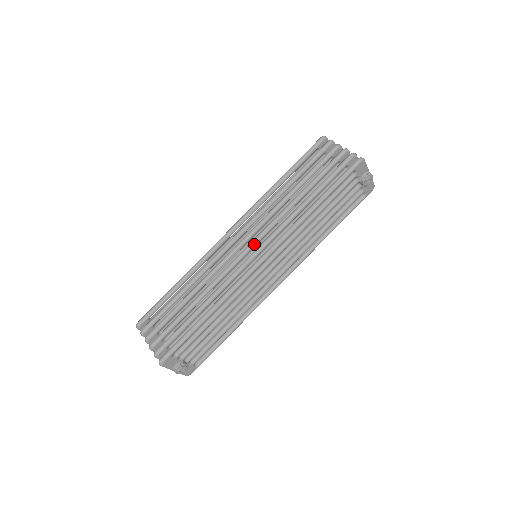
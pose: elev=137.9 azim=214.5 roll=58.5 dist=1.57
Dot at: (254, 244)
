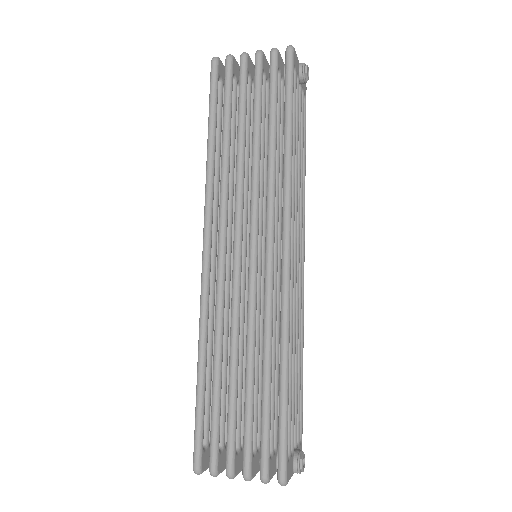
Dot at: (256, 239)
